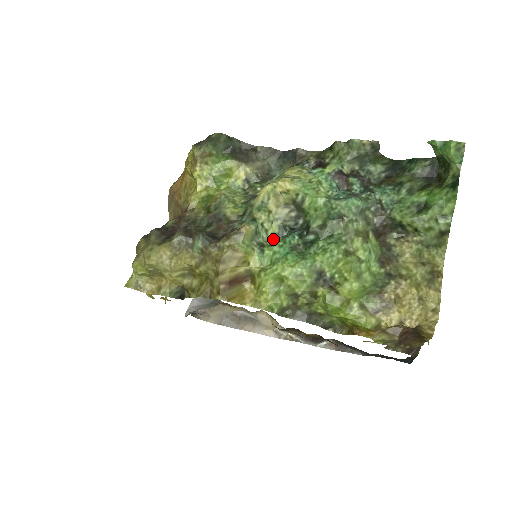
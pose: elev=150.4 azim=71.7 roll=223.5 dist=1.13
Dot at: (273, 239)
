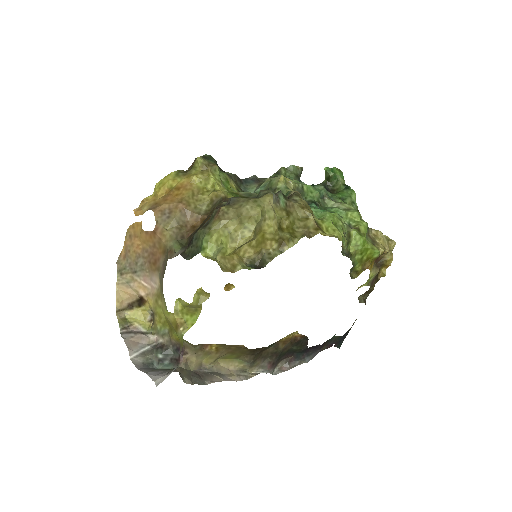
Dot at: occluded
